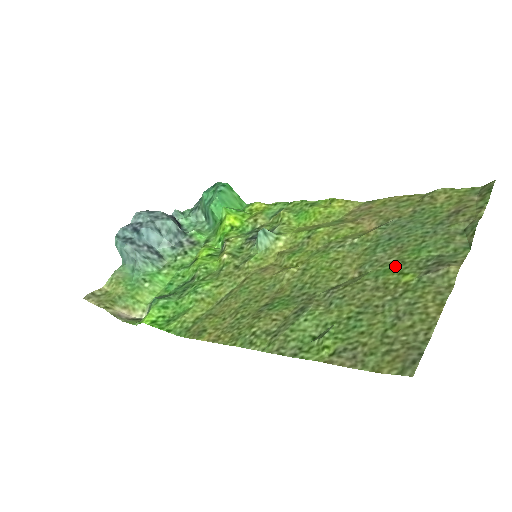
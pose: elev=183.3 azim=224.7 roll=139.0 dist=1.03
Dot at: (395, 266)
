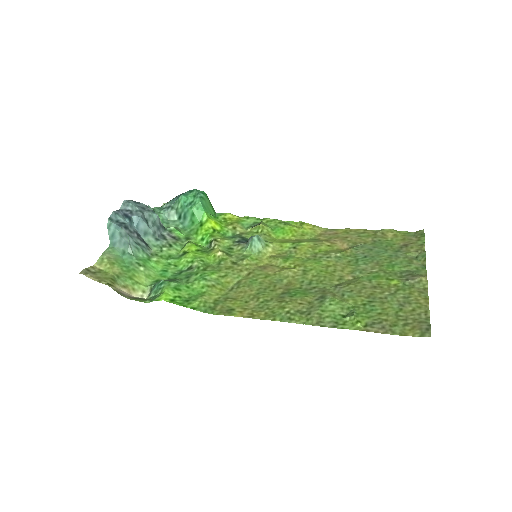
Dot at: (381, 274)
